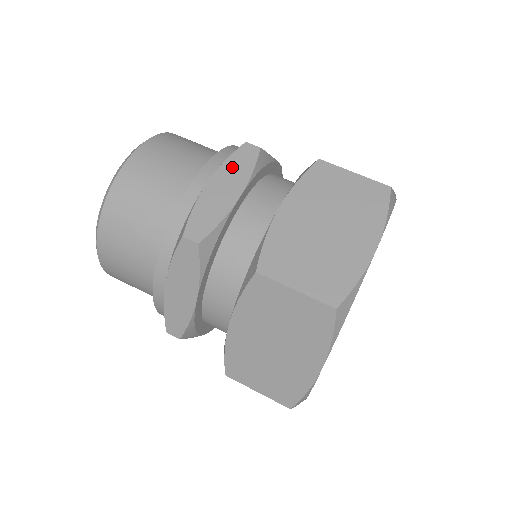
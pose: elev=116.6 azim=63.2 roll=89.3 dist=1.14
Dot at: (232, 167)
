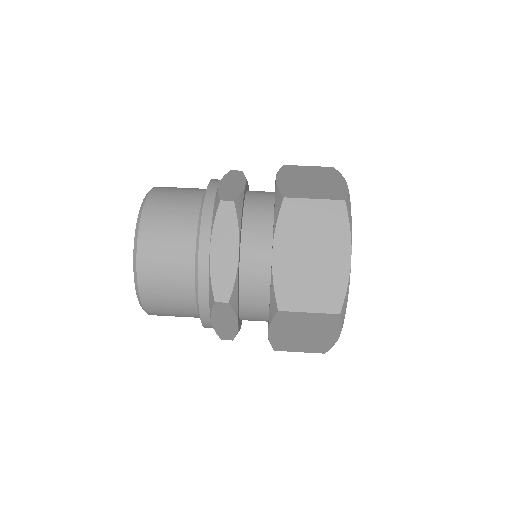
Dot at: (221, 229)
